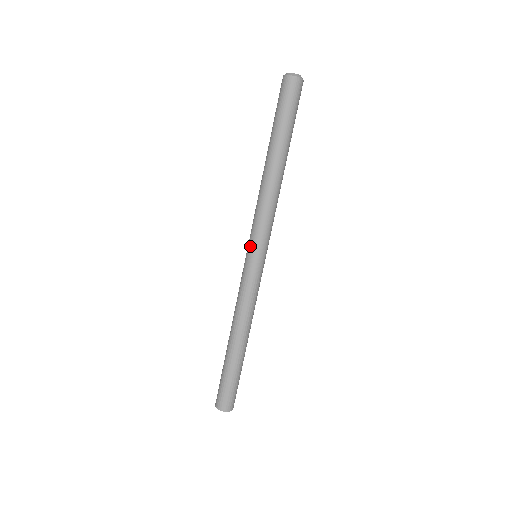
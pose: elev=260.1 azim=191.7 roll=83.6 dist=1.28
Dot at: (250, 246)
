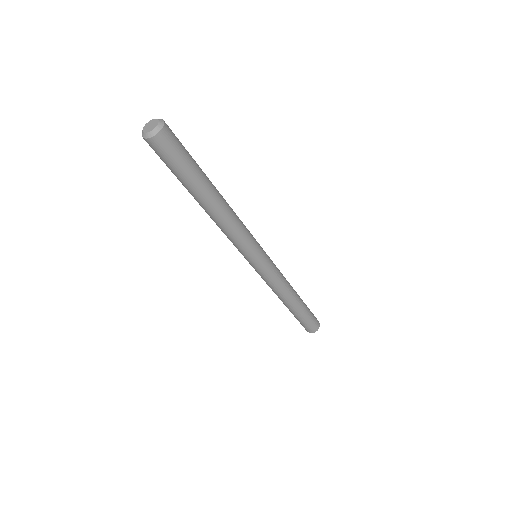
Dot at: (251, 259)
